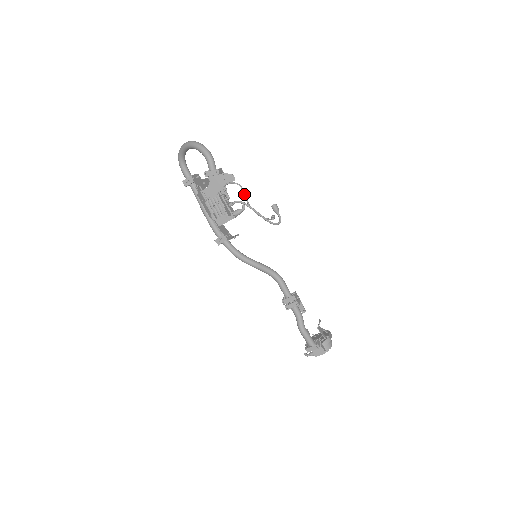
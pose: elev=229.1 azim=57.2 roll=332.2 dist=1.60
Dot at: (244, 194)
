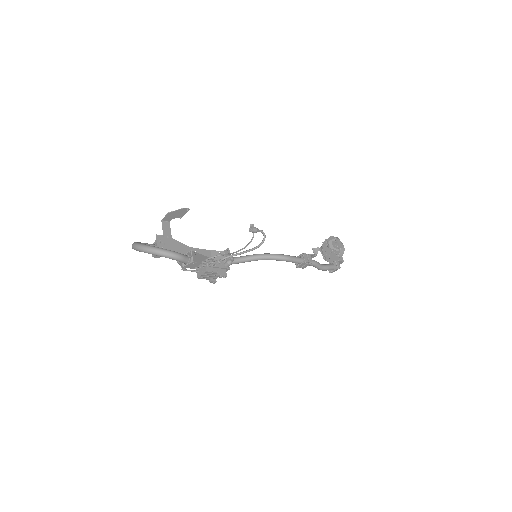
Dot at: occluded
